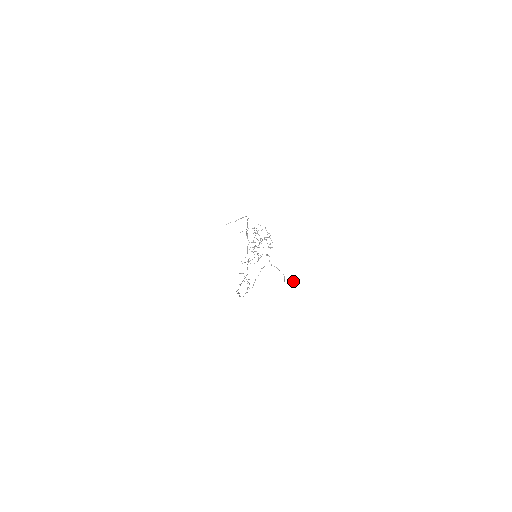
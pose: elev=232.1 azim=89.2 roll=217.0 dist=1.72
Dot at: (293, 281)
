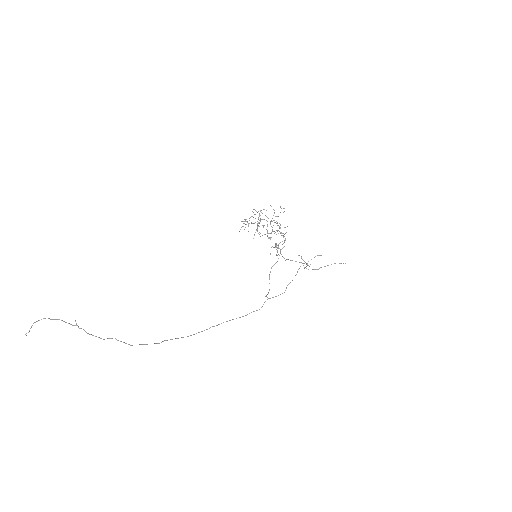
Dot at: occluded
